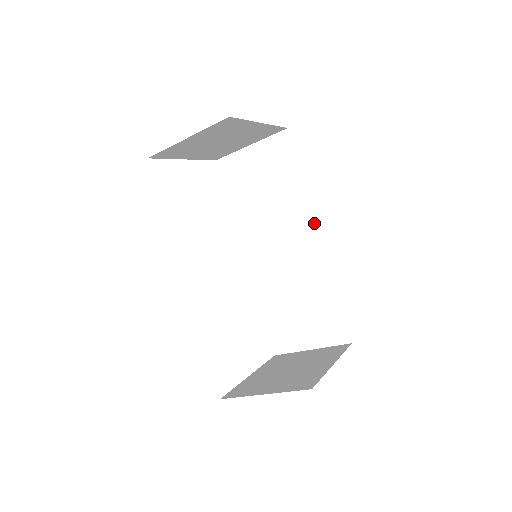
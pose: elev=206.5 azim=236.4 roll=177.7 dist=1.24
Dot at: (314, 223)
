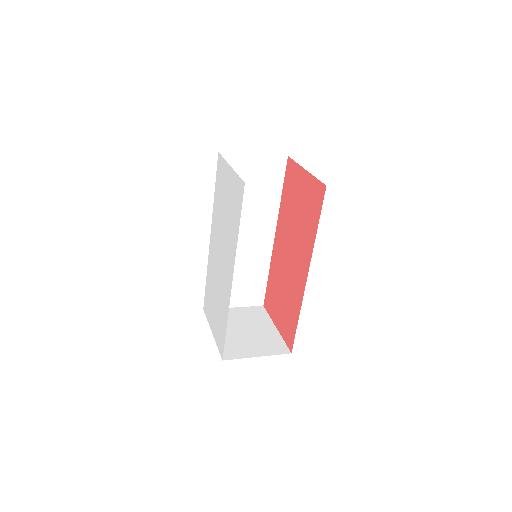
Dot at: (275, 227)
